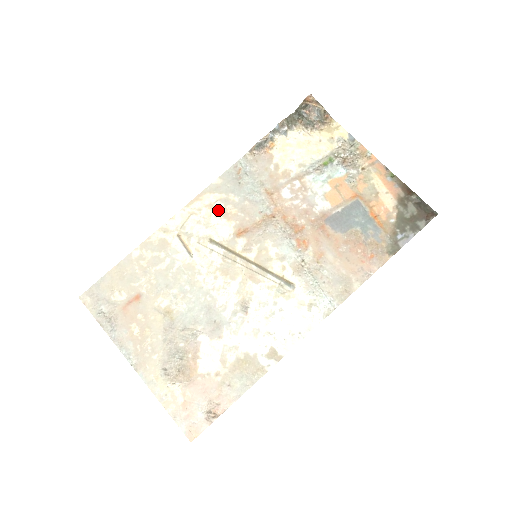
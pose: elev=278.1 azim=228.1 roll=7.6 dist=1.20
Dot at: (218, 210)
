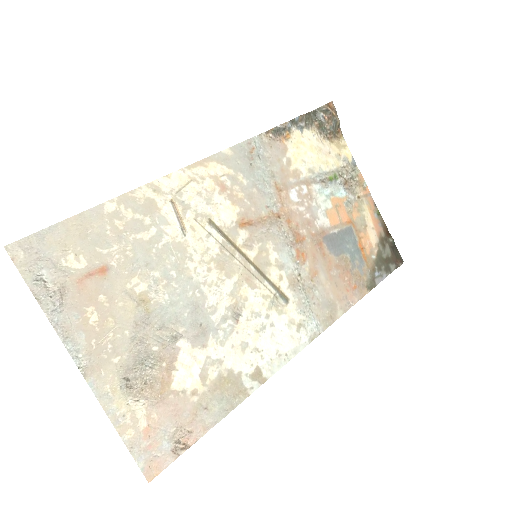
Dot at: (224, 187)
